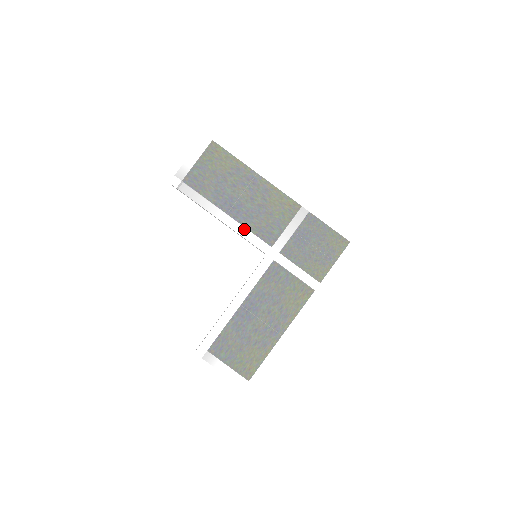
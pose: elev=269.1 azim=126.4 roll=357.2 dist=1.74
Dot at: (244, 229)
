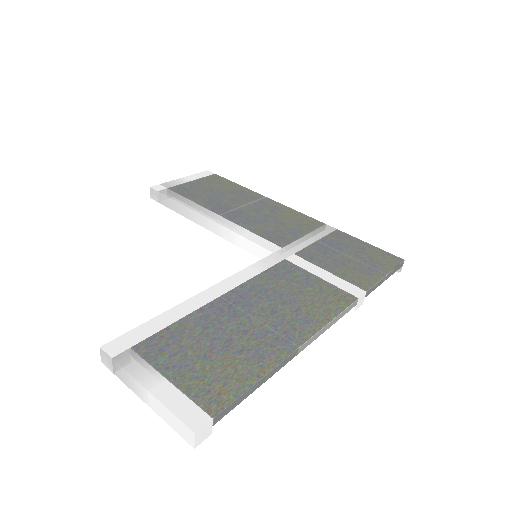
Dot at: (242, 229)
